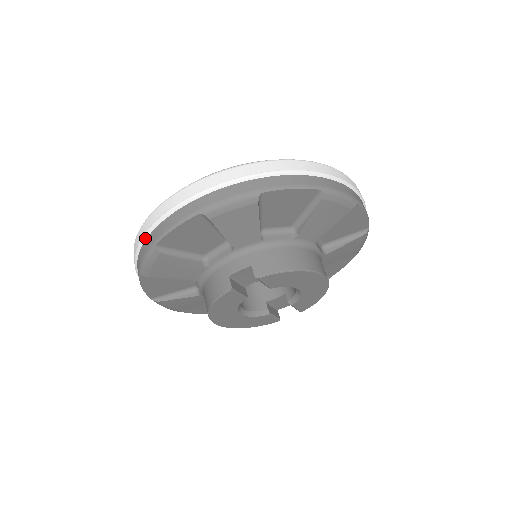
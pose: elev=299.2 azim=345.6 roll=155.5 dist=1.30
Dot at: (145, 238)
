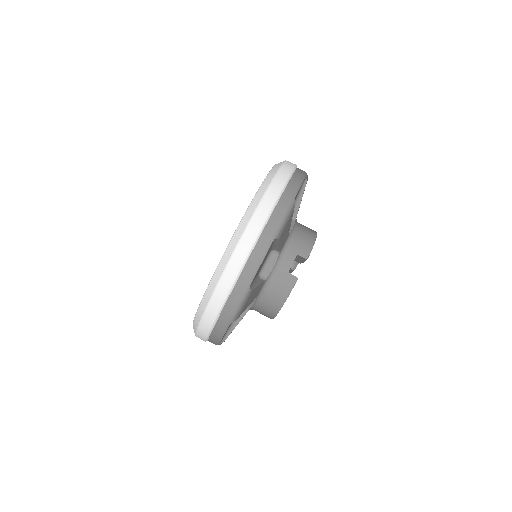
Dot at: (231, 290)
